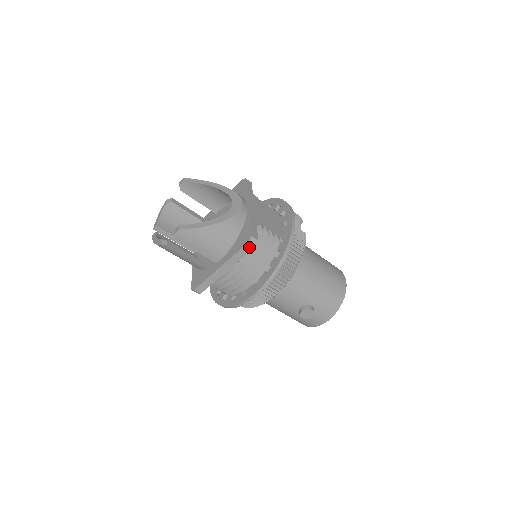
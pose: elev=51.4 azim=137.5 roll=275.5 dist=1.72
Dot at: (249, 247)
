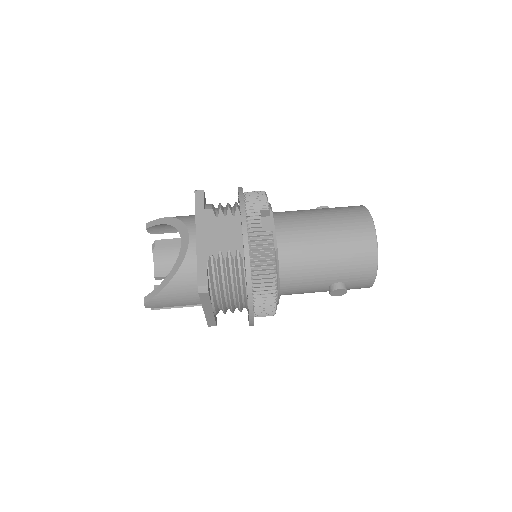
Dot at: (205, 294)
